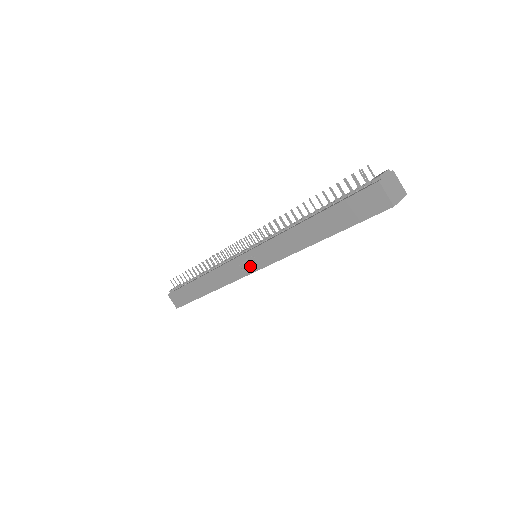
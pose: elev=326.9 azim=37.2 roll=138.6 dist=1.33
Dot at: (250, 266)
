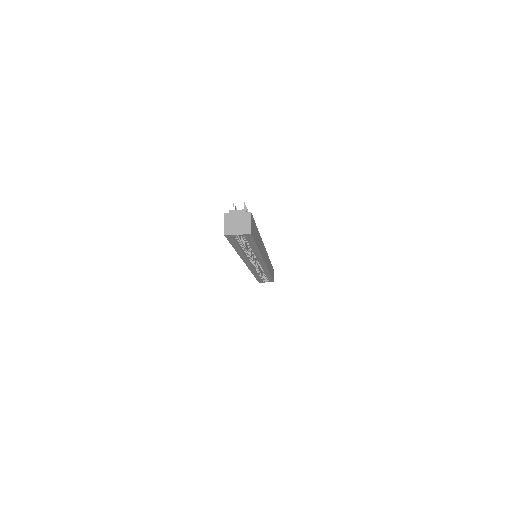
Dot at: occluded
